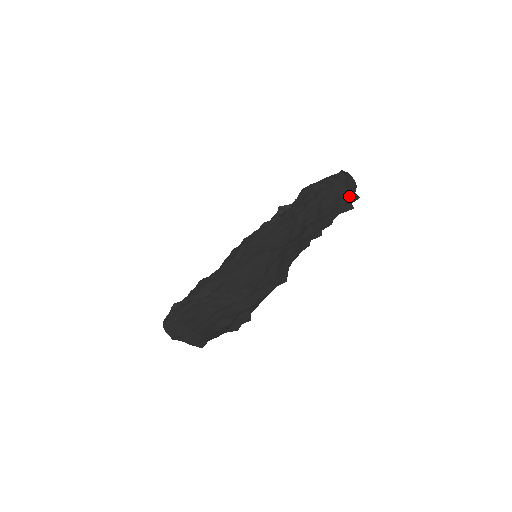
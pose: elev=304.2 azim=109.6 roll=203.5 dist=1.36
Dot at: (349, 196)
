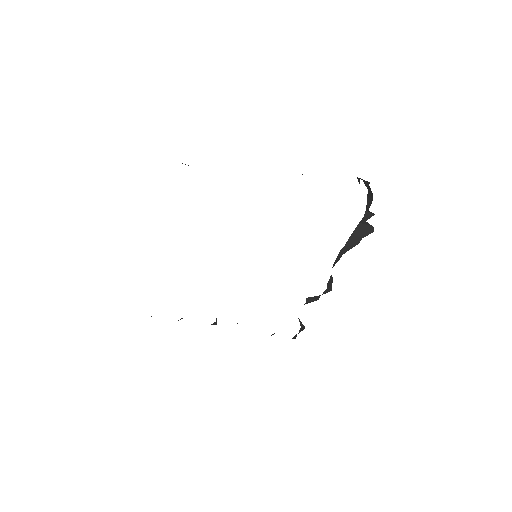
Dot at: occluded
